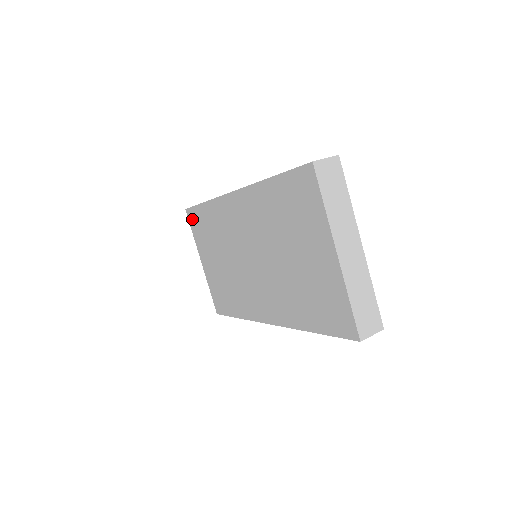
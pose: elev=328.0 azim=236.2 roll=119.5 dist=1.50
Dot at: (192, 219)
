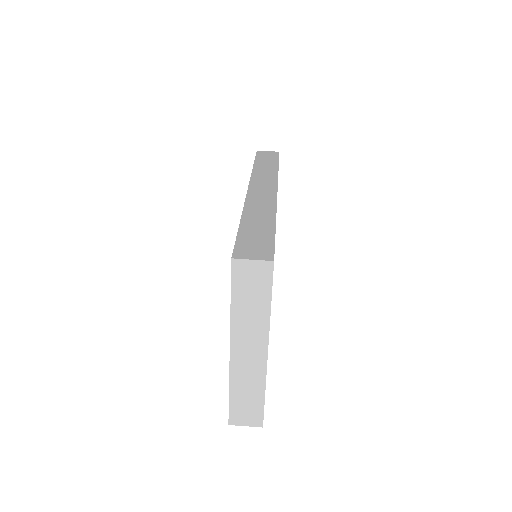
Dot at: occluded
